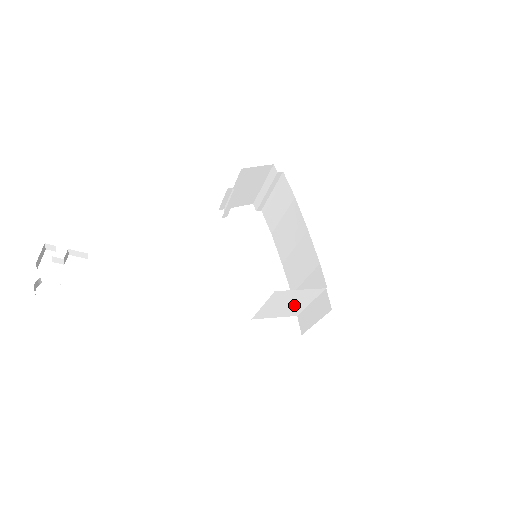
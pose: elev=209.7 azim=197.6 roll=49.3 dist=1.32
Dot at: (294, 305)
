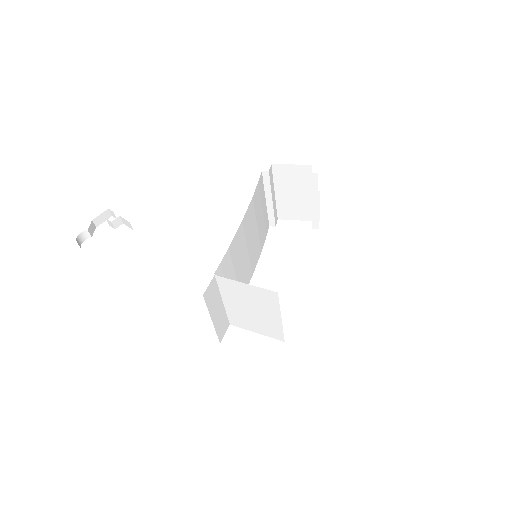
Dot at: (263, 315)
